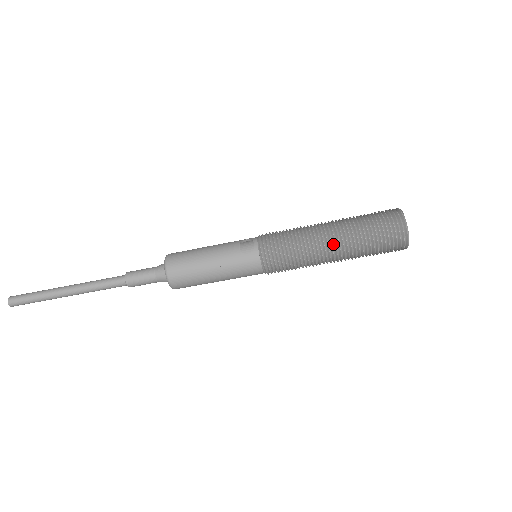
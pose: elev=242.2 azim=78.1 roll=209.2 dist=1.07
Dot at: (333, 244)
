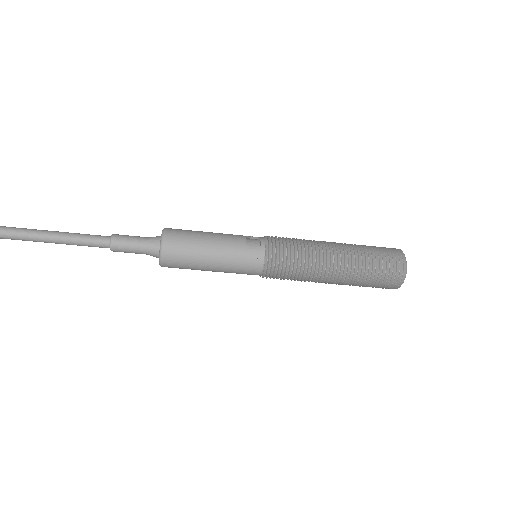
Dot at: (337, 264)
